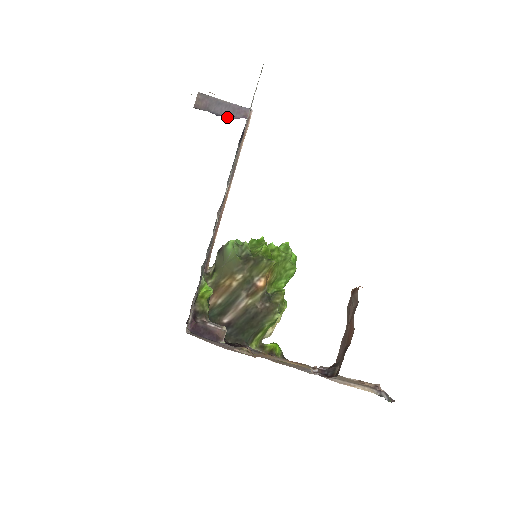
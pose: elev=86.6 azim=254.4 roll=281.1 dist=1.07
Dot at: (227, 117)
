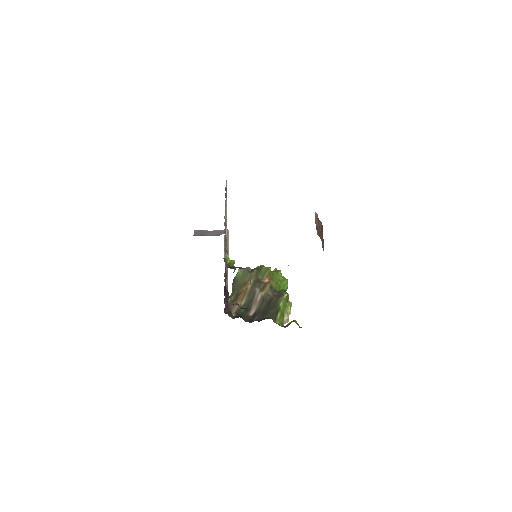
Dot at: occluded
